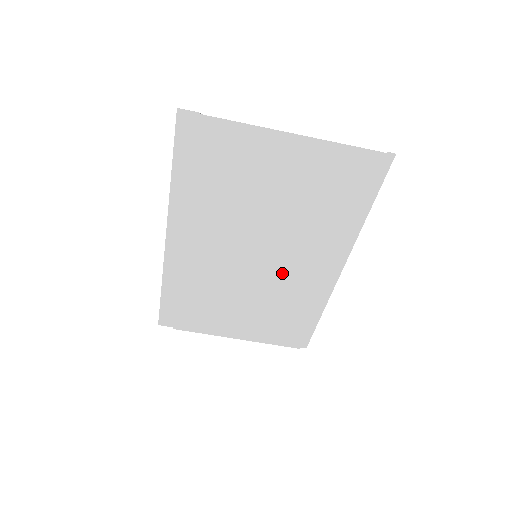
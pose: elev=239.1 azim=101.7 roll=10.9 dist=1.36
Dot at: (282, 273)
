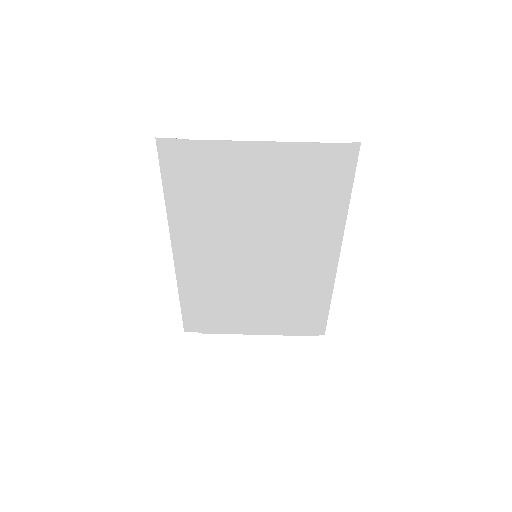
Dot at: (284, 268)
